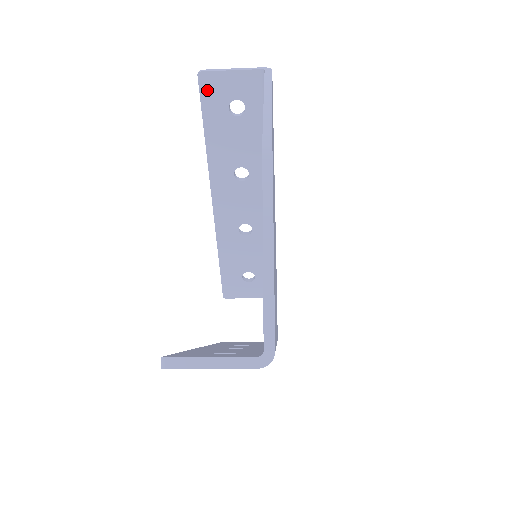
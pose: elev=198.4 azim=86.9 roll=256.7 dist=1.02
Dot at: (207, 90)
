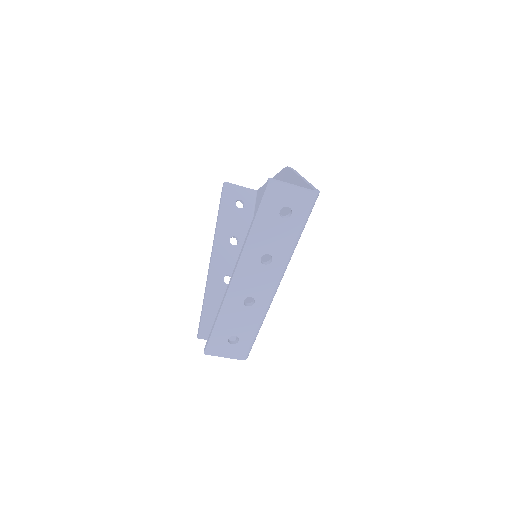
Dot at: (227, 191)
